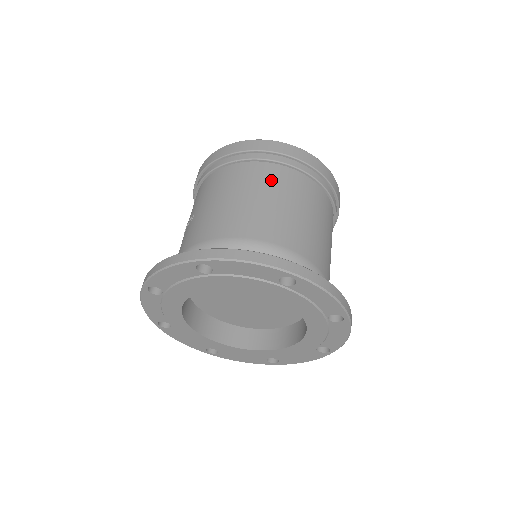
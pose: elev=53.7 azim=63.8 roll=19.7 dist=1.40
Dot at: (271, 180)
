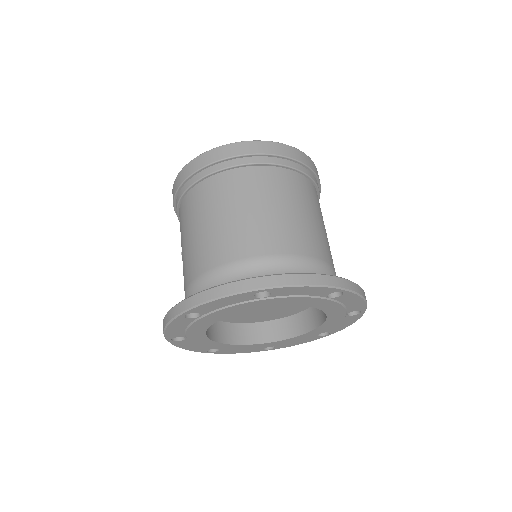
Dot at: (222, 193)
